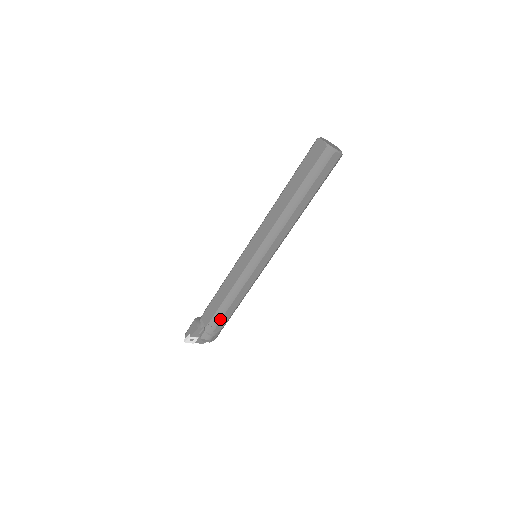
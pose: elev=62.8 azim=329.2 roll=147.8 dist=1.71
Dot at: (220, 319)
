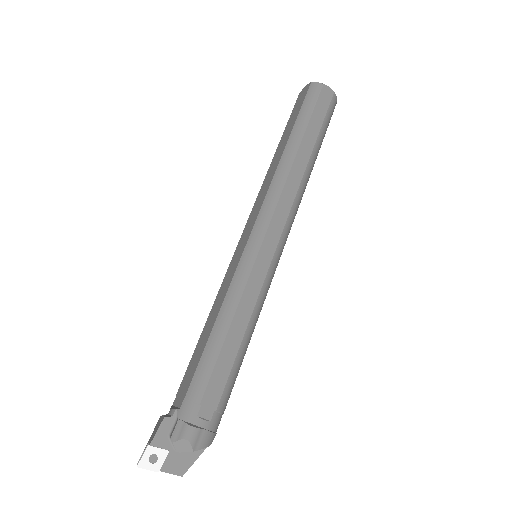
Dot at: (207, 379)
